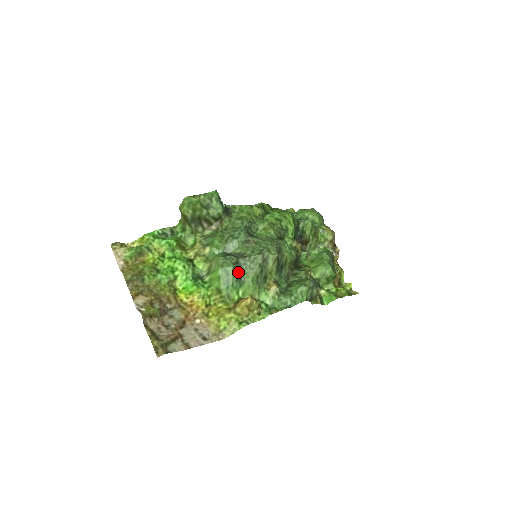
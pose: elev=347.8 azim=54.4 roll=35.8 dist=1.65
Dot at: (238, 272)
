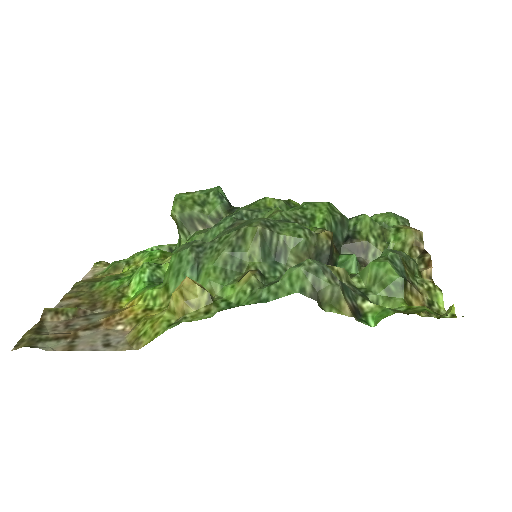
Dot at: (197, 257)
